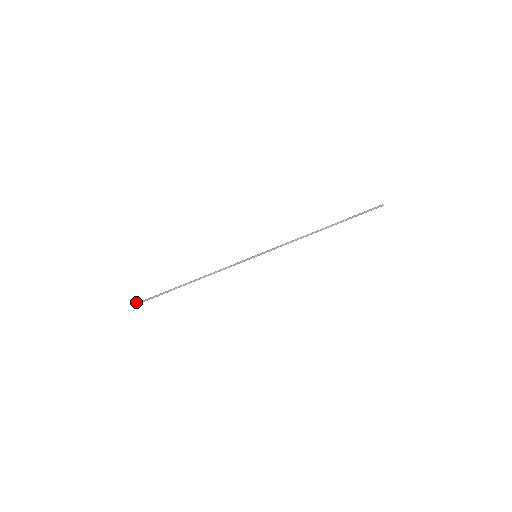
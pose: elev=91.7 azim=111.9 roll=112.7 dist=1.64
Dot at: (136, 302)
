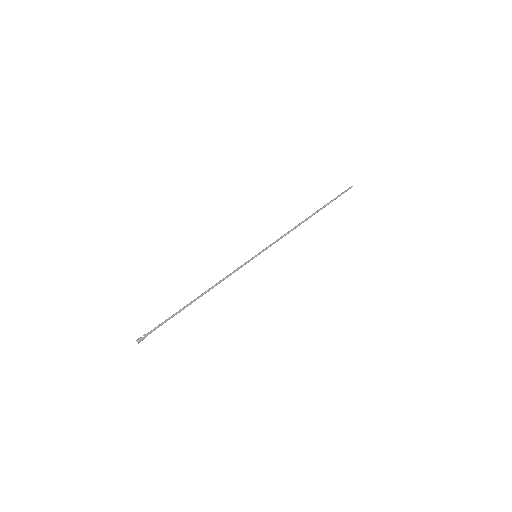
Dot at: occluded
